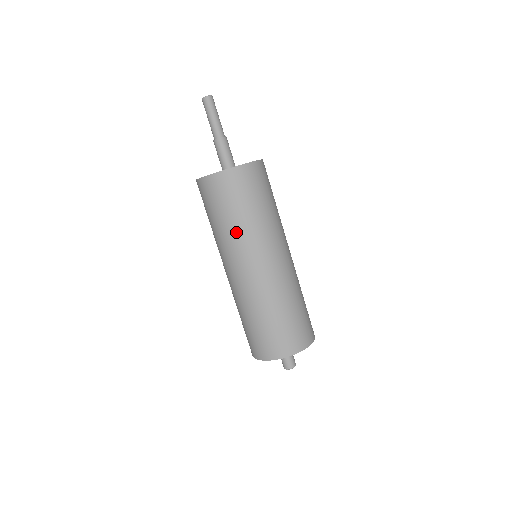
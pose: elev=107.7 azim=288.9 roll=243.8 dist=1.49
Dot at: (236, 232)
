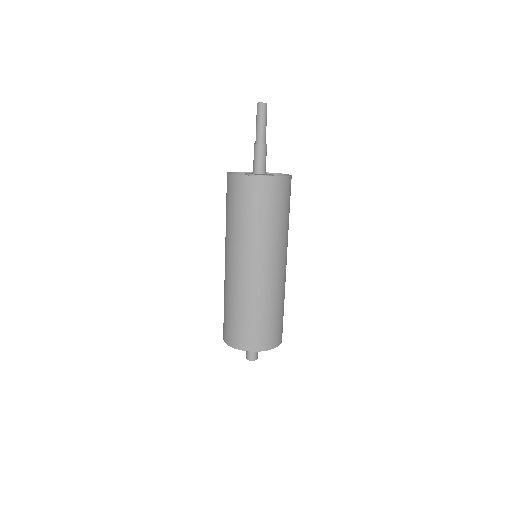
Dot at: (242, 232)
